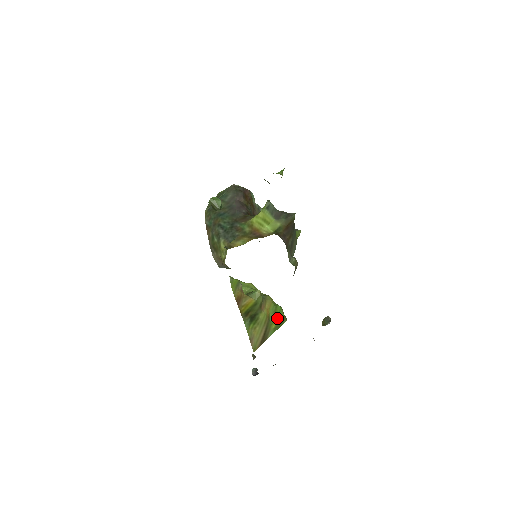
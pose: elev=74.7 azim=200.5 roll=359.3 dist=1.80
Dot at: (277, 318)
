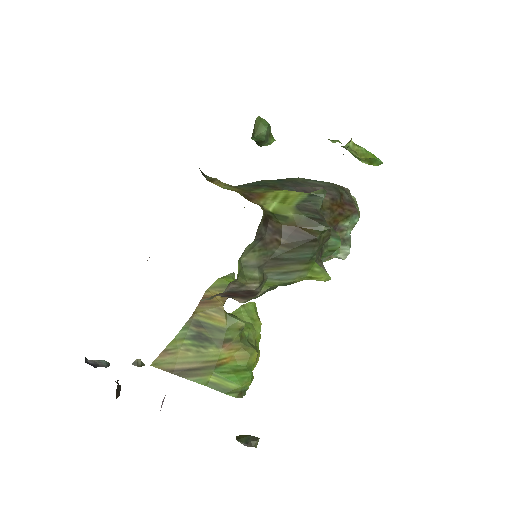
Dot at: (228, 378)
